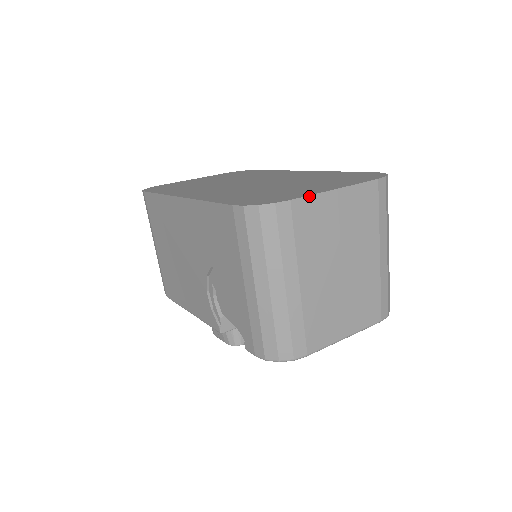
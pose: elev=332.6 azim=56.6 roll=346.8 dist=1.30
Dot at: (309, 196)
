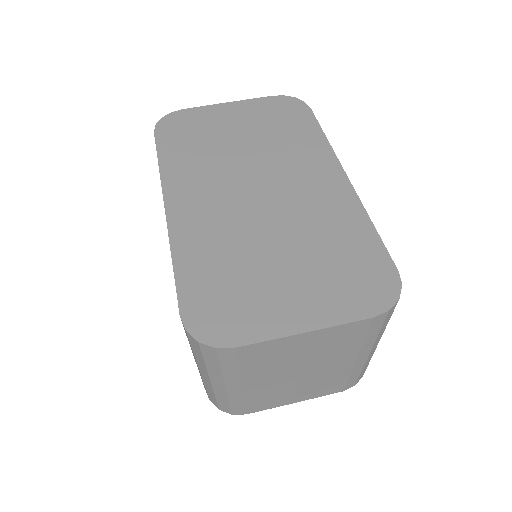
Dot at: (263, 342)
